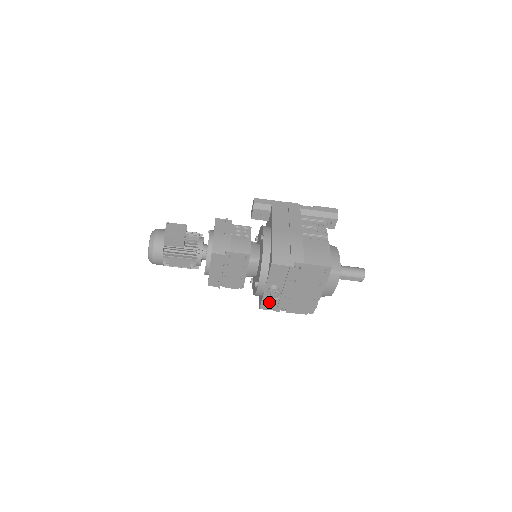
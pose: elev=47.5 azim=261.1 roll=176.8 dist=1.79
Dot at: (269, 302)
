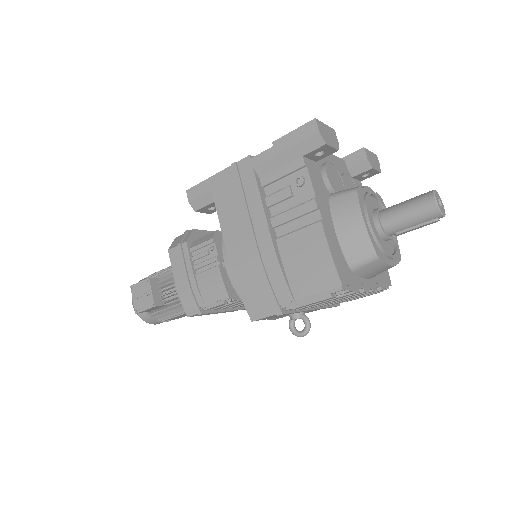
Dot at: occluded
